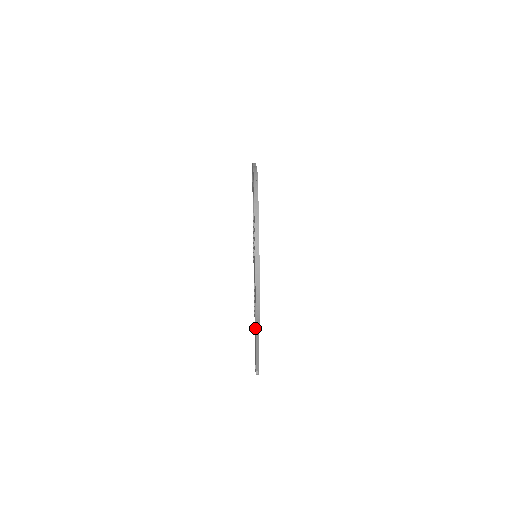
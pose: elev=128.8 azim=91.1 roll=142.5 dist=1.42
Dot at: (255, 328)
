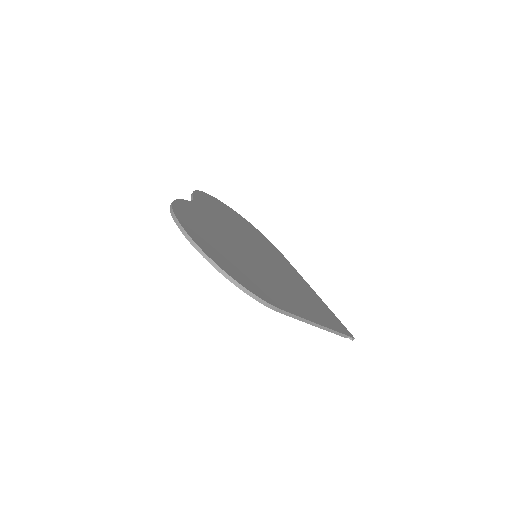
Dot at: occluded
